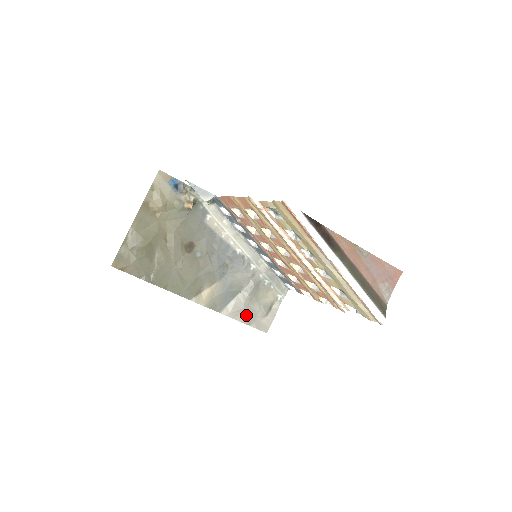
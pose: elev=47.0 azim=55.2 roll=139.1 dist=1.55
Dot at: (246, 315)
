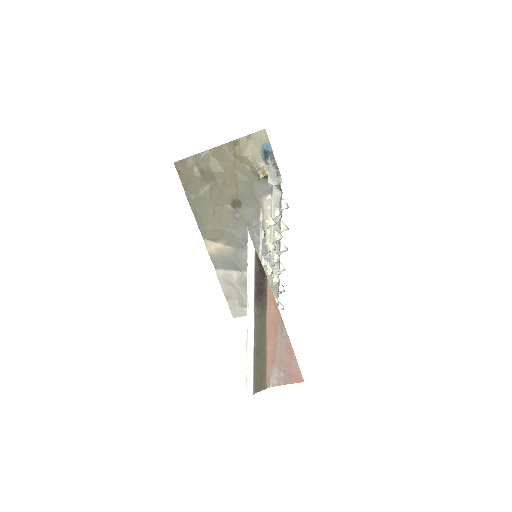
Dot at: (231, 290)
